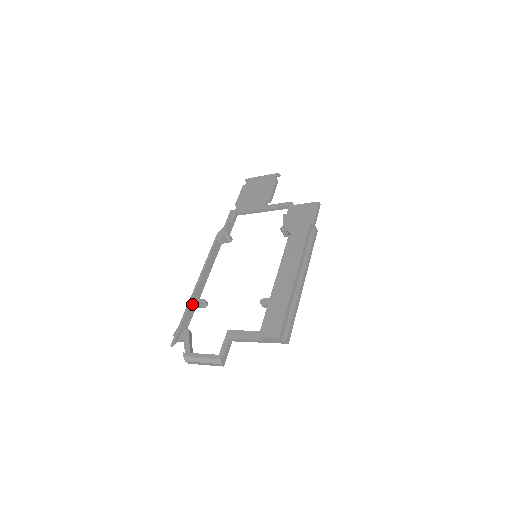
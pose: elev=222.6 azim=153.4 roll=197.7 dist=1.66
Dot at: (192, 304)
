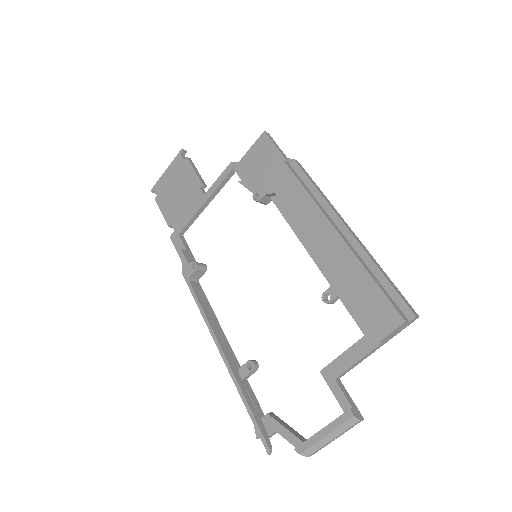
Dot at: (239, 380)
